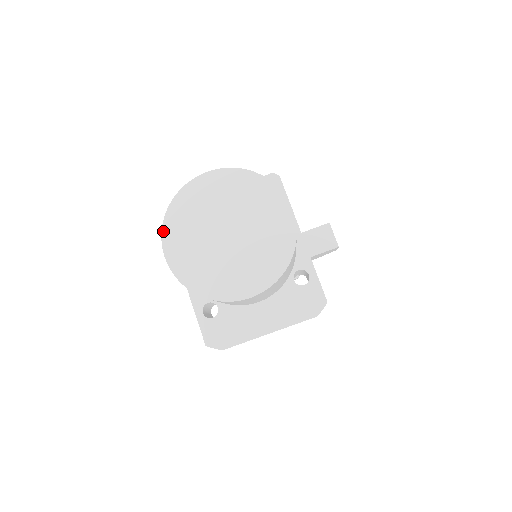
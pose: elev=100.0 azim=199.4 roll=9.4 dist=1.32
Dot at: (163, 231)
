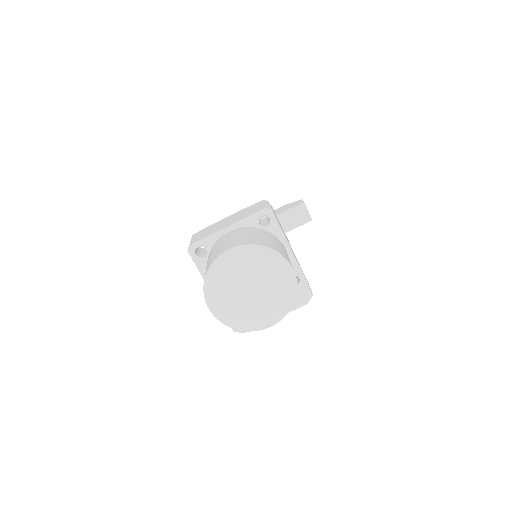
Dot at: (205, 293)
